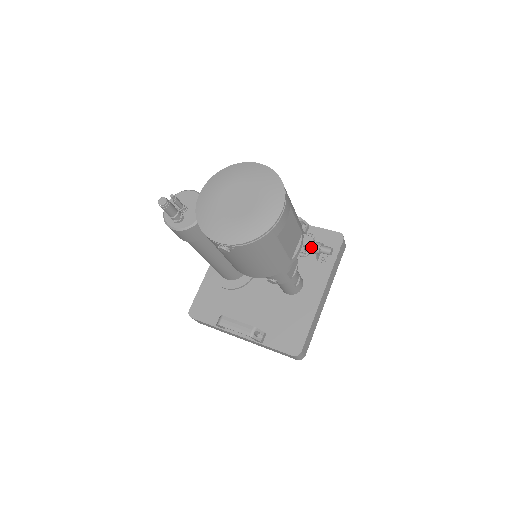
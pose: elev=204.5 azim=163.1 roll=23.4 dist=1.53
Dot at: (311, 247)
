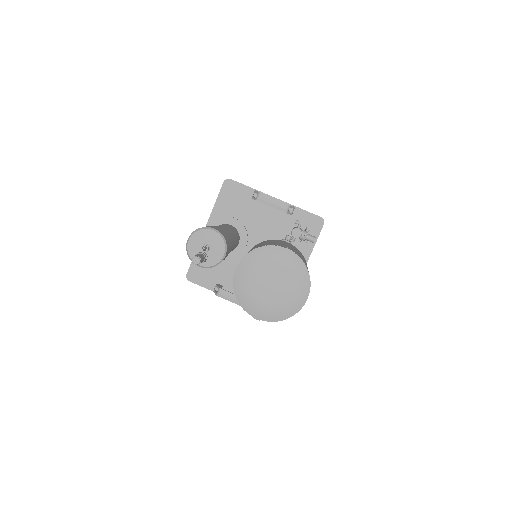
Dot at: (299, 237)
